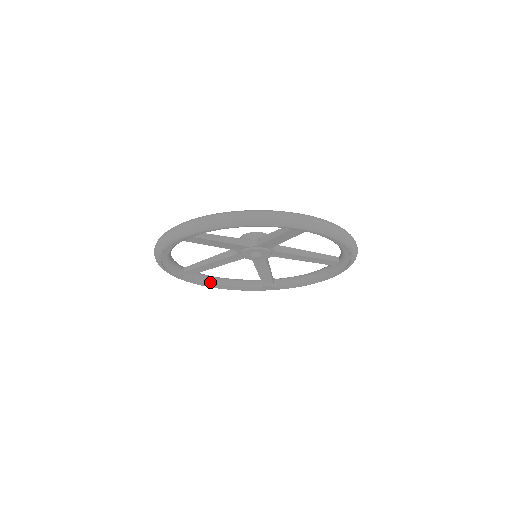
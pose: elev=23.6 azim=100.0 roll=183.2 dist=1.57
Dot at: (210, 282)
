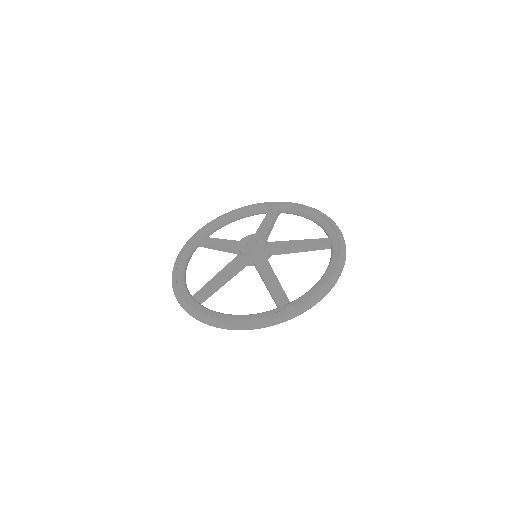
Dot at: occluded
